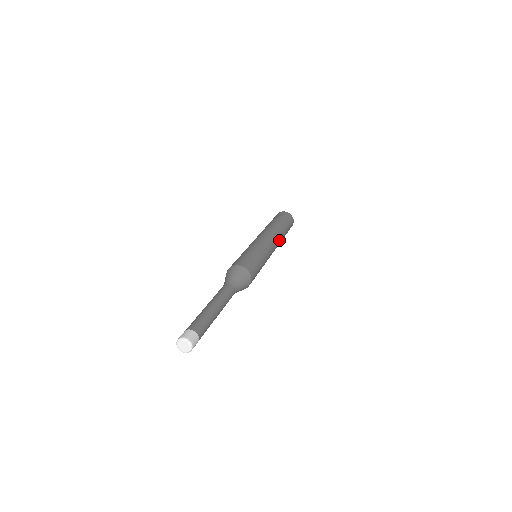
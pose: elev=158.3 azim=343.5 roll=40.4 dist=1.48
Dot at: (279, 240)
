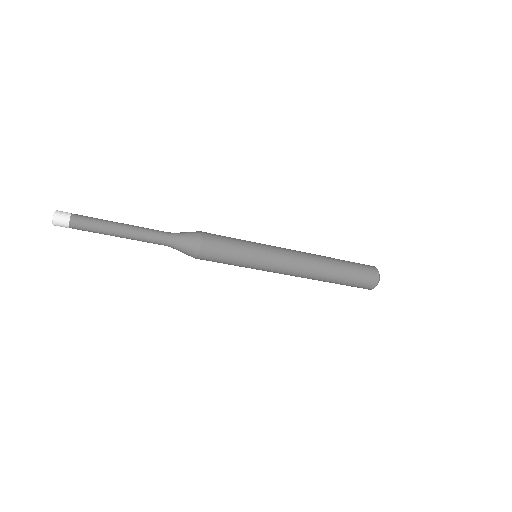
Dot at: (309, 254)
